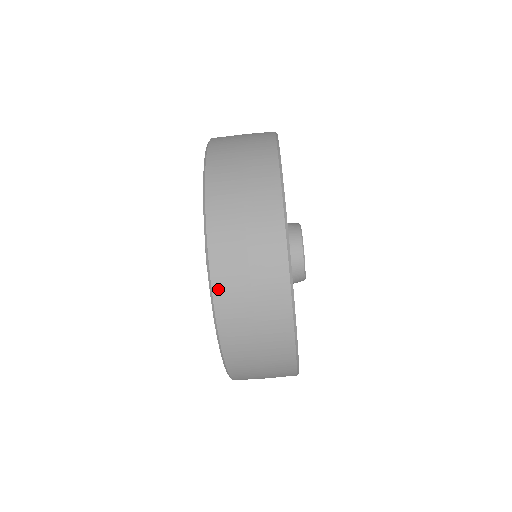
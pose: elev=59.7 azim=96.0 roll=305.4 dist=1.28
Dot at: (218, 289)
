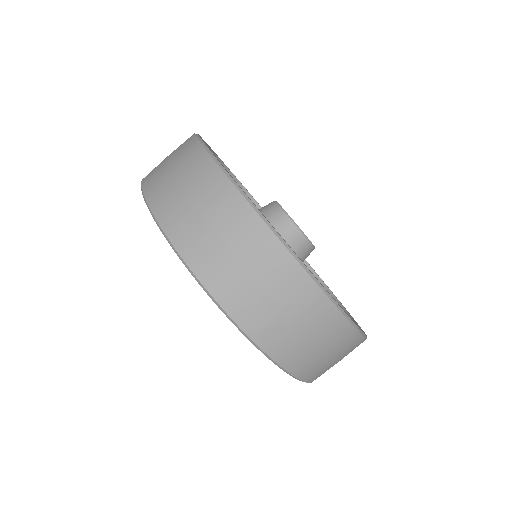
Dot at: (296, 370)
